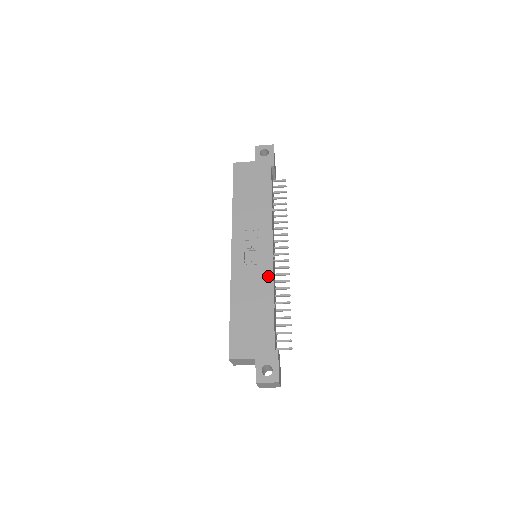
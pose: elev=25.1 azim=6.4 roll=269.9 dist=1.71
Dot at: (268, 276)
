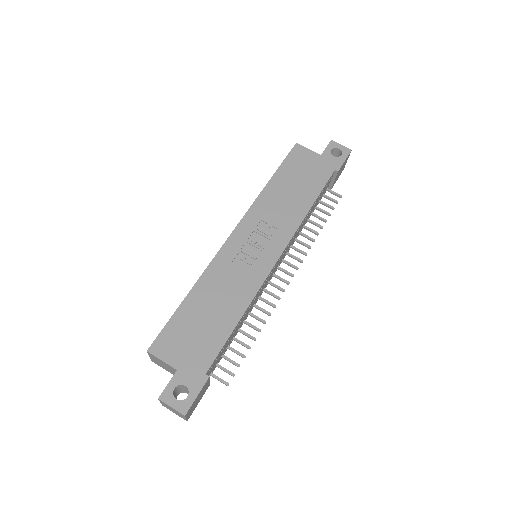
Dot at: (254, 285)
